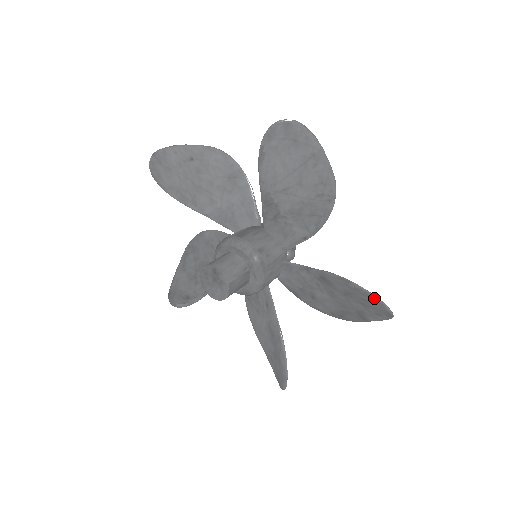
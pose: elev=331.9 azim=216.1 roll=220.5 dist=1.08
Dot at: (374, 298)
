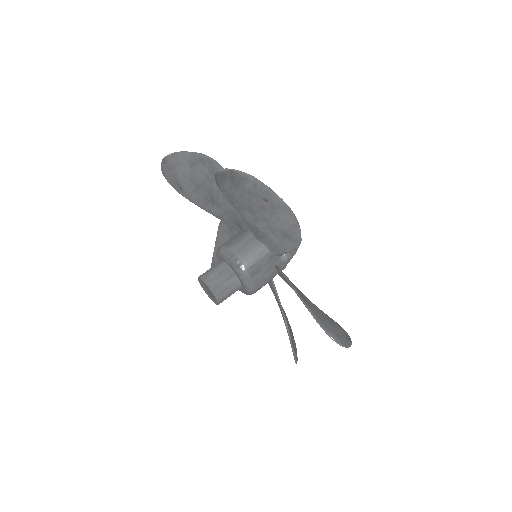
Dot at: occluded
